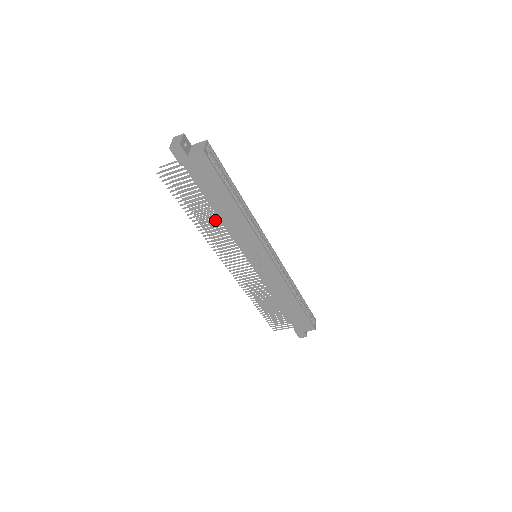
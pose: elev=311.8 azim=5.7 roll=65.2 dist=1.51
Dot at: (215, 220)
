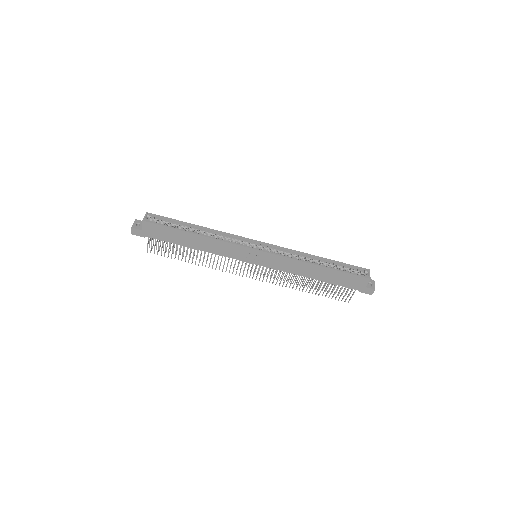
Dot at: occluded
